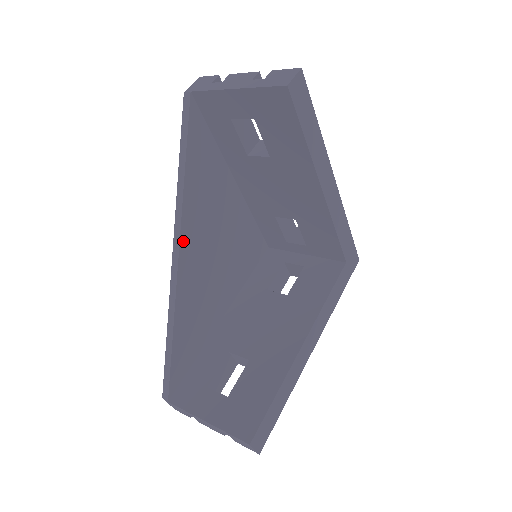
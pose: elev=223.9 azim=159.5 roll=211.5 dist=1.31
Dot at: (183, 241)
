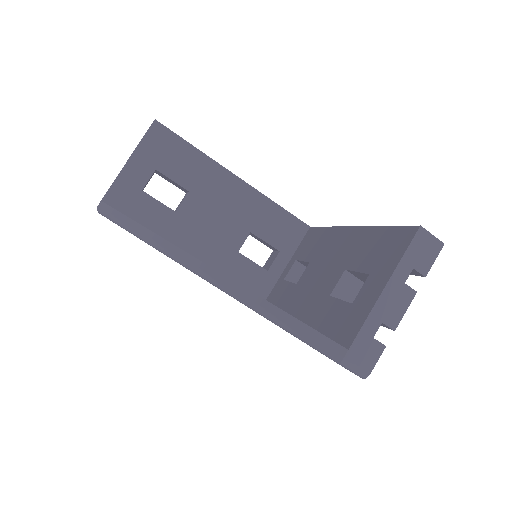
Dot at: (193, 257)
